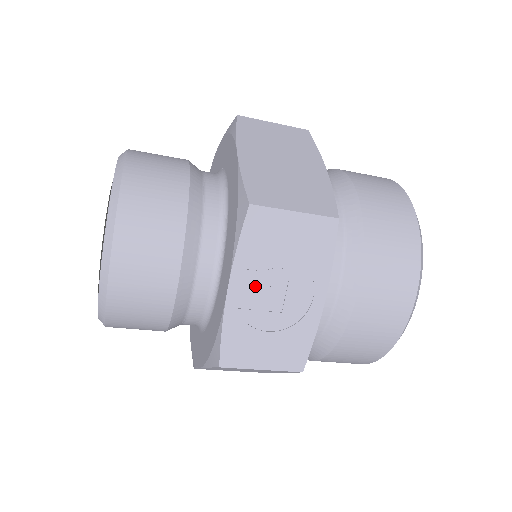
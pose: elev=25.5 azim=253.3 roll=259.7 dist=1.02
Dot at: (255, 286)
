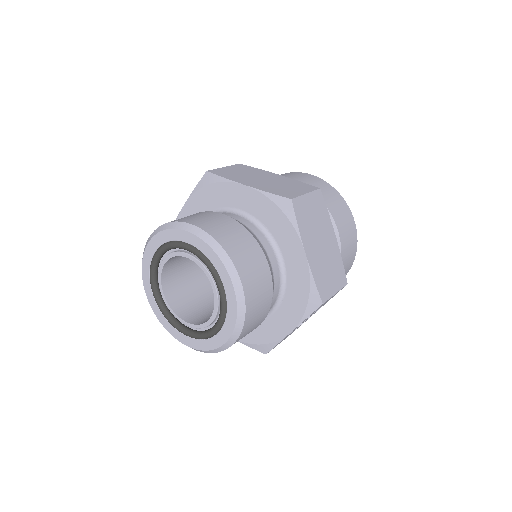
Dot at: occluded
